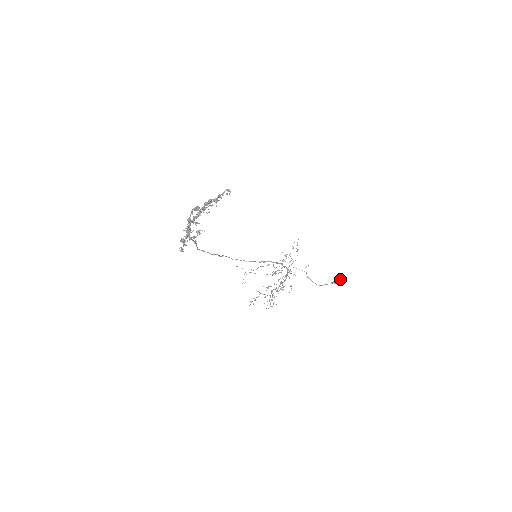
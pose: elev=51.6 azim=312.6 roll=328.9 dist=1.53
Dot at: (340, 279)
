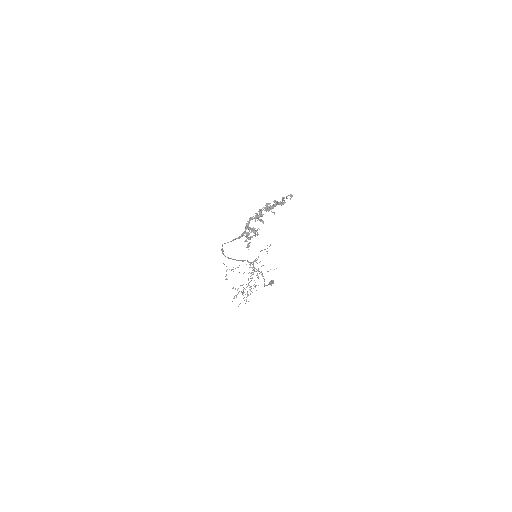
Dot at: (273, 281)
